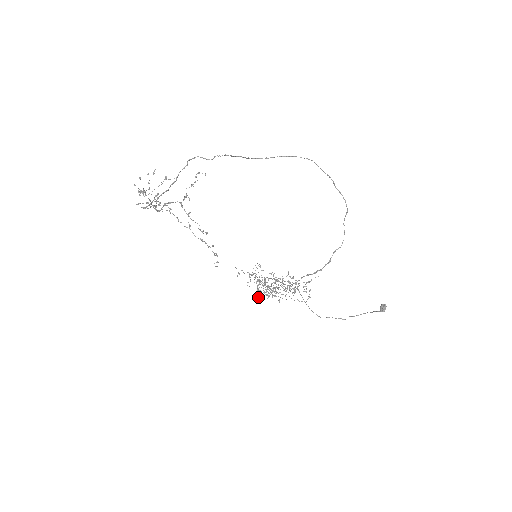
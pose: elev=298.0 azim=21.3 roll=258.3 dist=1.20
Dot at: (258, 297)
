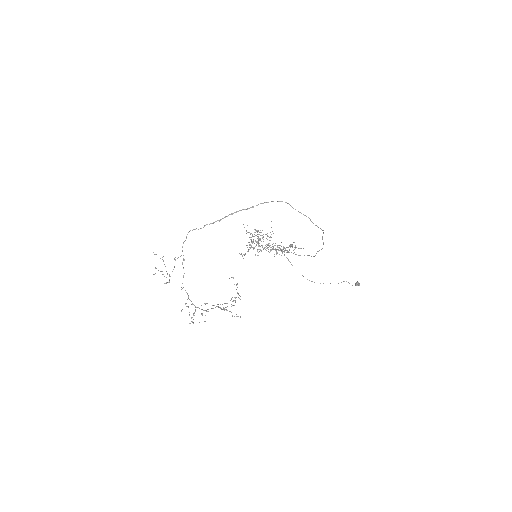
Dot at: occluded
